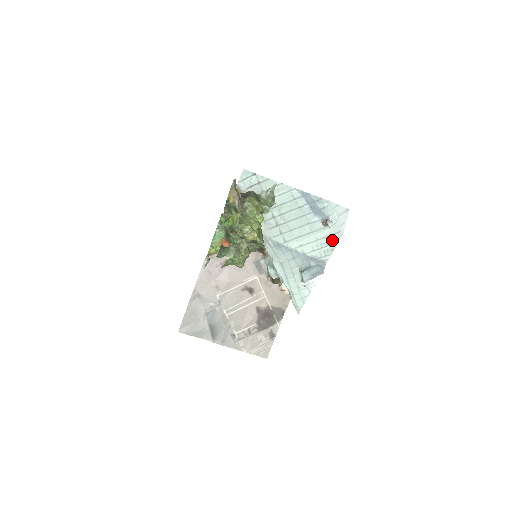
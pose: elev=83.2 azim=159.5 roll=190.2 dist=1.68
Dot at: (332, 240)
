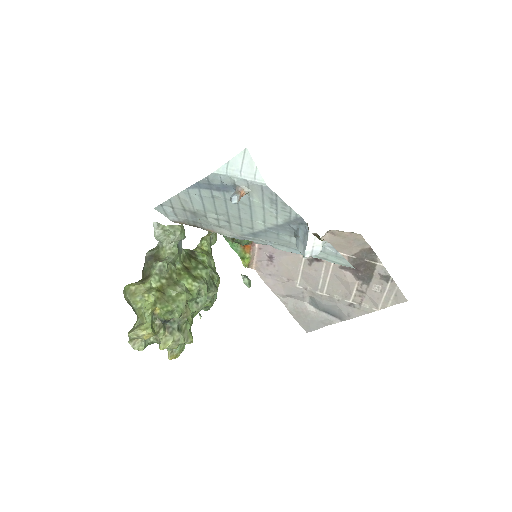
Dot at: (270, 198)
